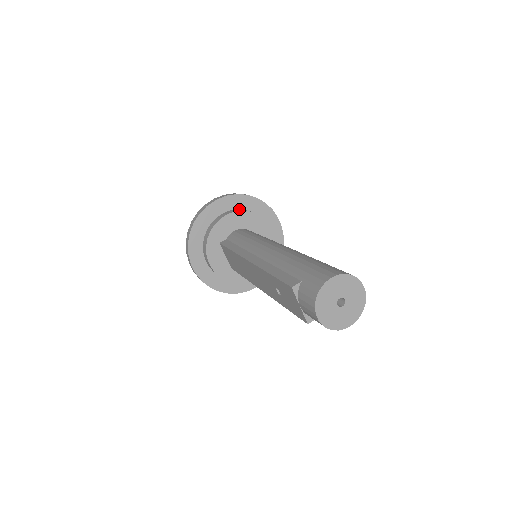
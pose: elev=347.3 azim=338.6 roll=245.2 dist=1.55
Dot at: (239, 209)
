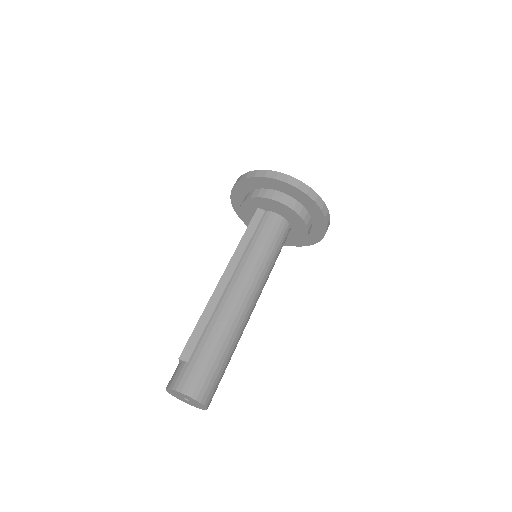
Dot at: (299, 203)
